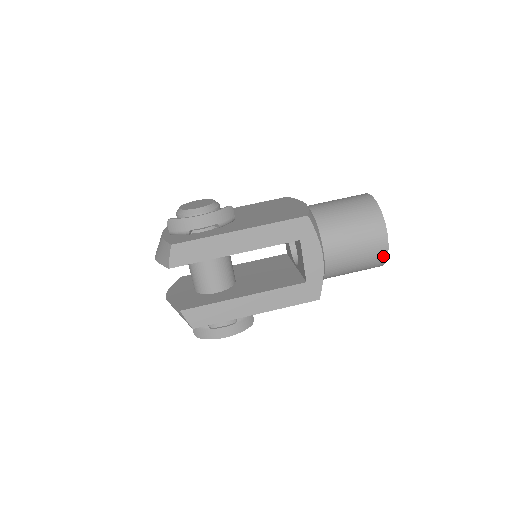
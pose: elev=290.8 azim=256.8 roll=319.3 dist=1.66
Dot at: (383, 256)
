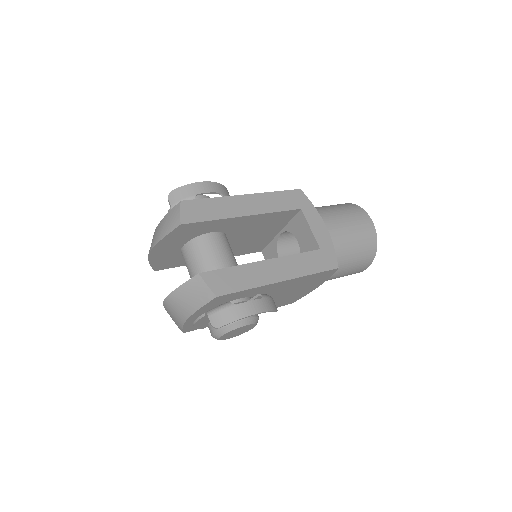
Dot at: (373, 236)
